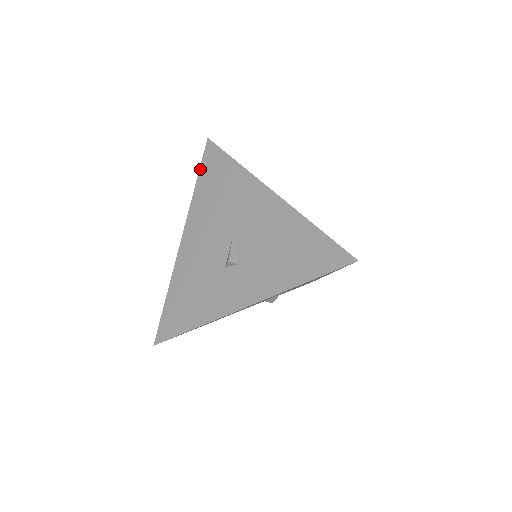
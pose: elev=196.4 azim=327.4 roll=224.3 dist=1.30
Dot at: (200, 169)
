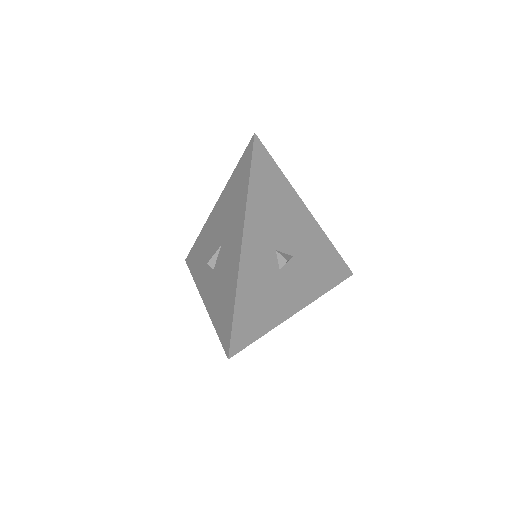
Dot at: (240, 159)
